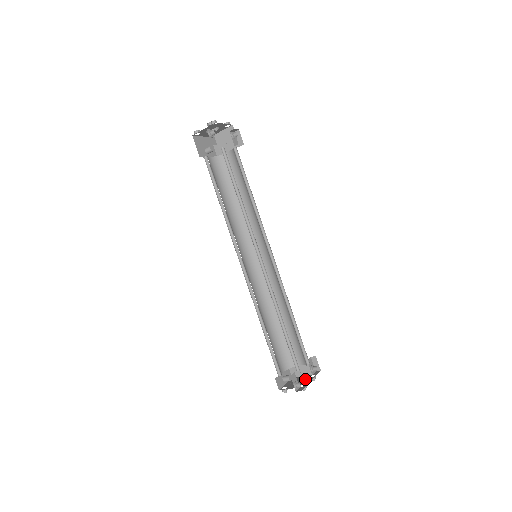
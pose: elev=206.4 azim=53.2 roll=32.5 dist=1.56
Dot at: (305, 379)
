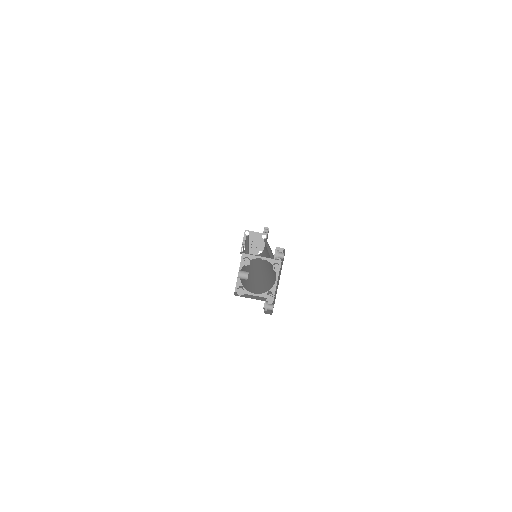
Dot at: occluded
